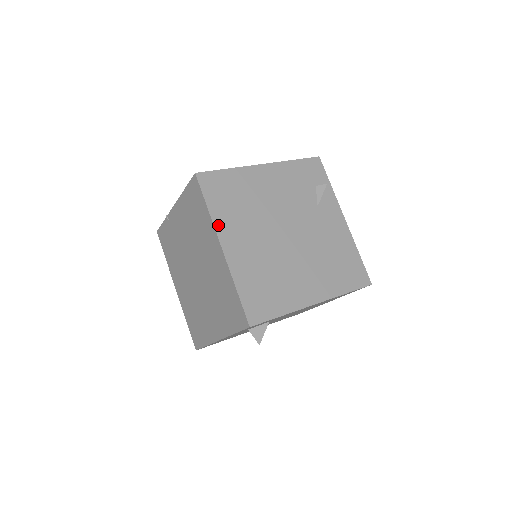
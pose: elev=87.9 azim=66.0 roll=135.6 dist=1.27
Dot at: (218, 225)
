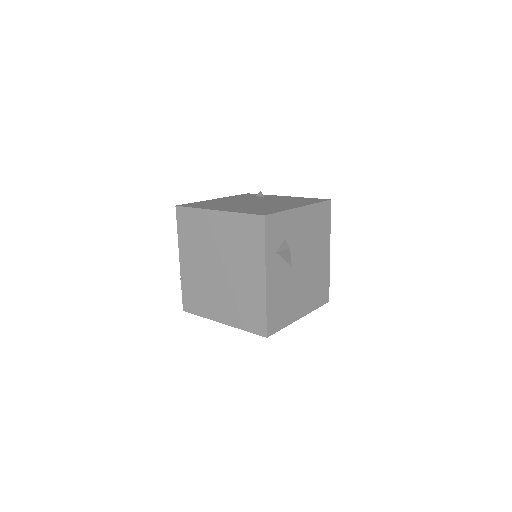
Dot at: (206, 208)
